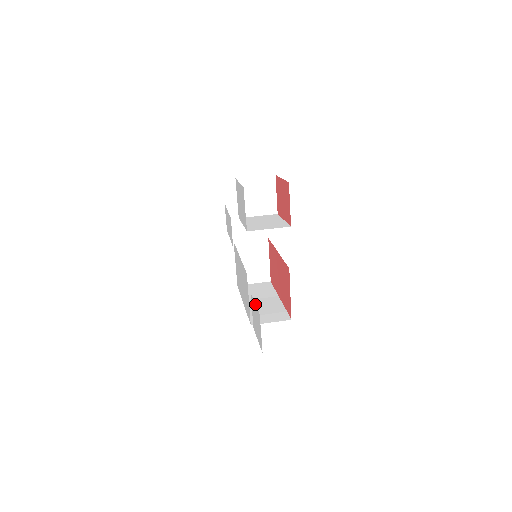
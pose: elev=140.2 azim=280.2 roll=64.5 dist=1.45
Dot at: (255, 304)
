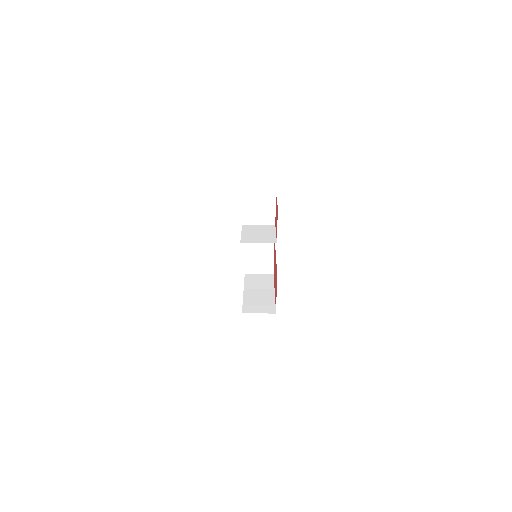
Dot at: occluded
